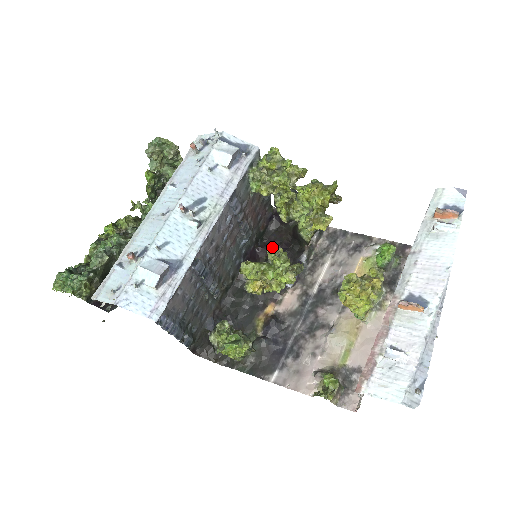
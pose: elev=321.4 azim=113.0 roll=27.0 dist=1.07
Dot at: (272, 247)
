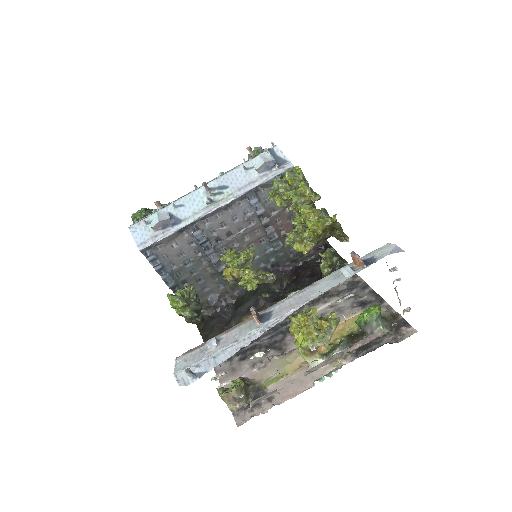
Dot at: (304, 271)
